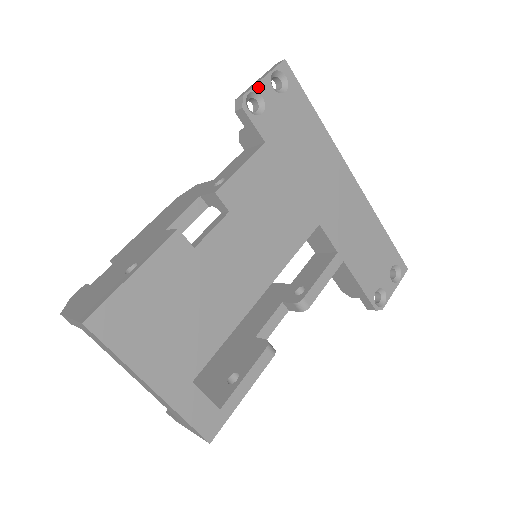
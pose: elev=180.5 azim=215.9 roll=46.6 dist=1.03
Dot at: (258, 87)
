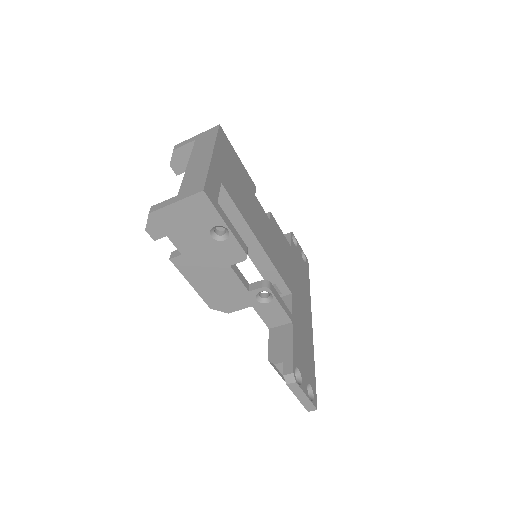
Dot at: (298, 243)
